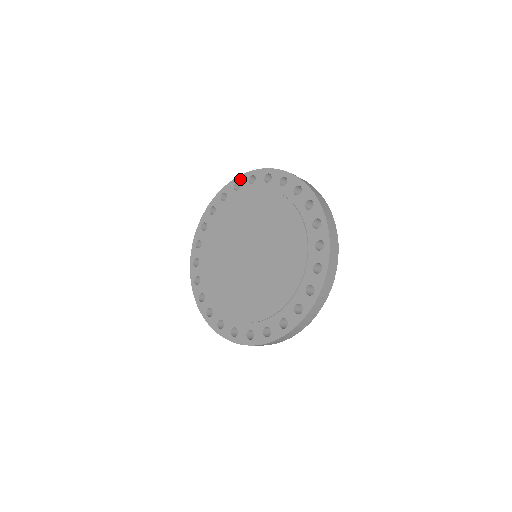
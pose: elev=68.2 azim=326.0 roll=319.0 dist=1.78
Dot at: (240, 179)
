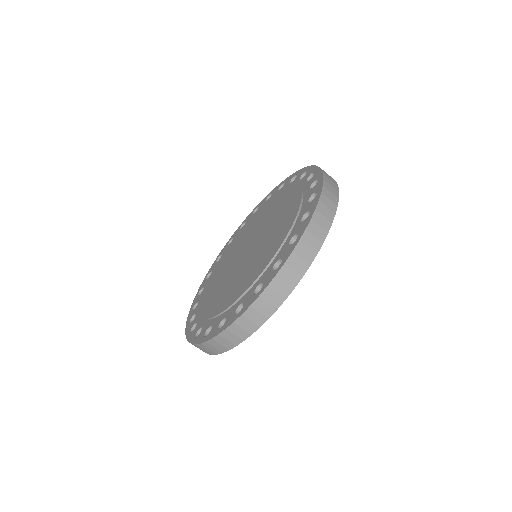
Dot at: (287, 179)
